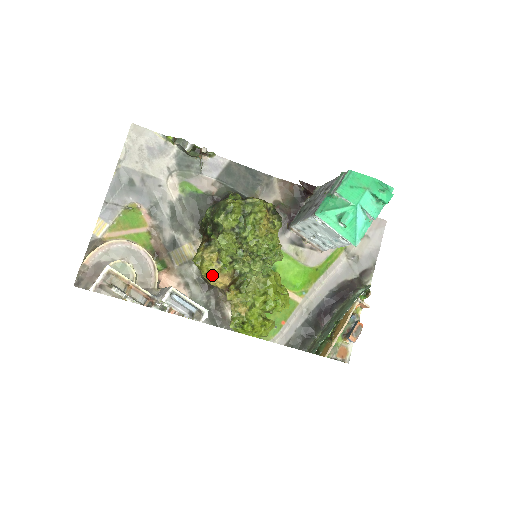
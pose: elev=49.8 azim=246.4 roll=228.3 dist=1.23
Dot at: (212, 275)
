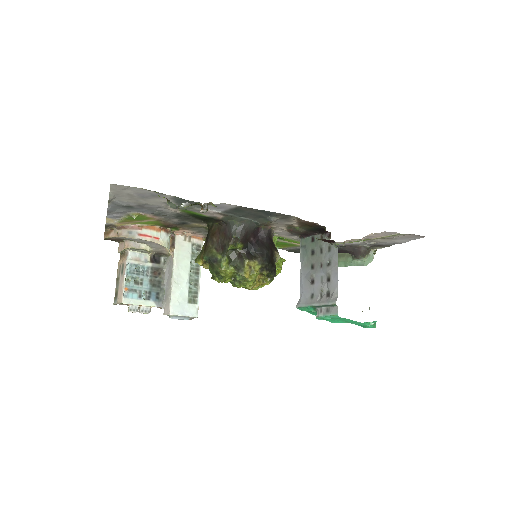
Dot at: occluded
